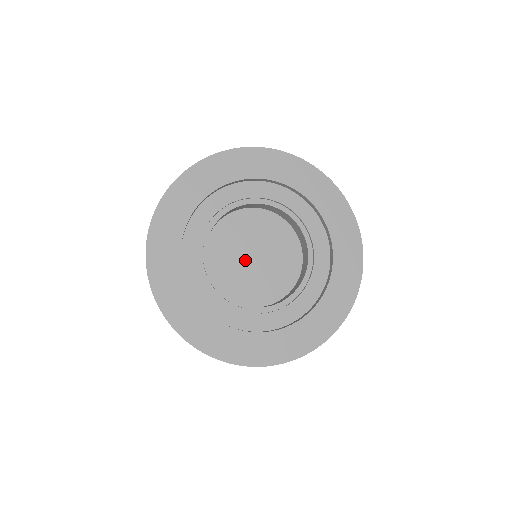
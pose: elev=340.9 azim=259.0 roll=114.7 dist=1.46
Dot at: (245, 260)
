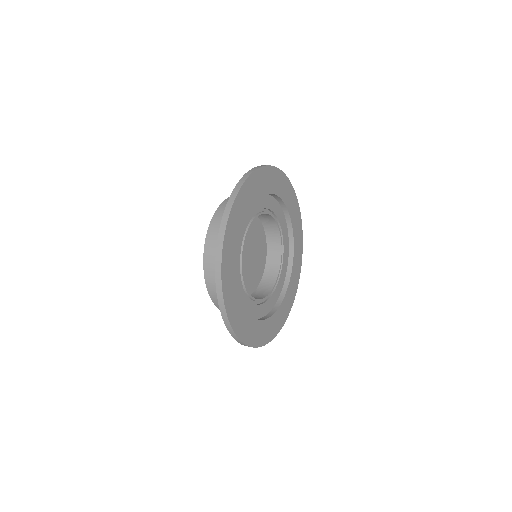
Dot at: (244, 259)
